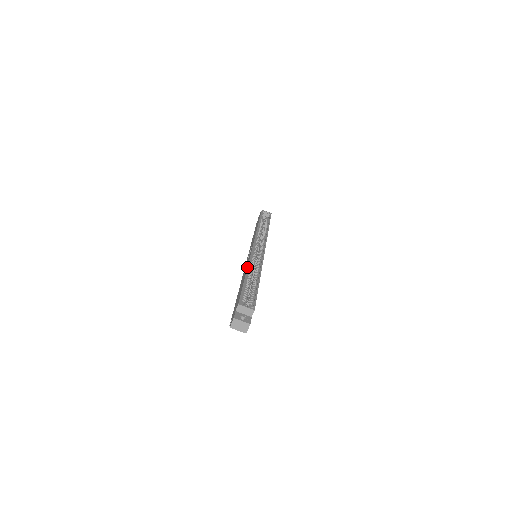
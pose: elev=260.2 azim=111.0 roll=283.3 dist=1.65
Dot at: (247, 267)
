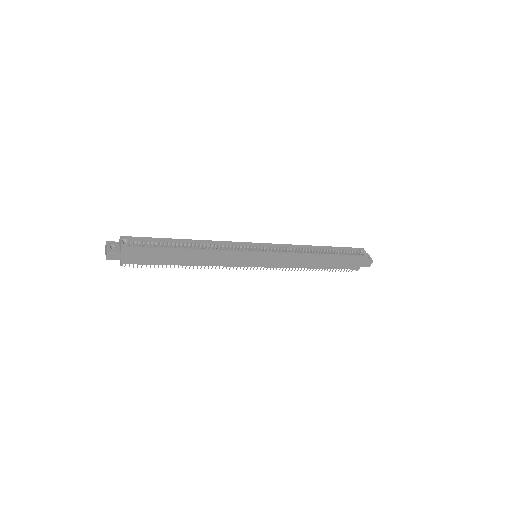
Dot at: occluded
